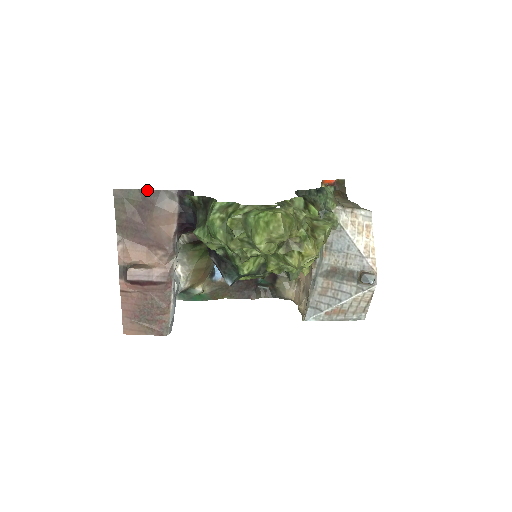
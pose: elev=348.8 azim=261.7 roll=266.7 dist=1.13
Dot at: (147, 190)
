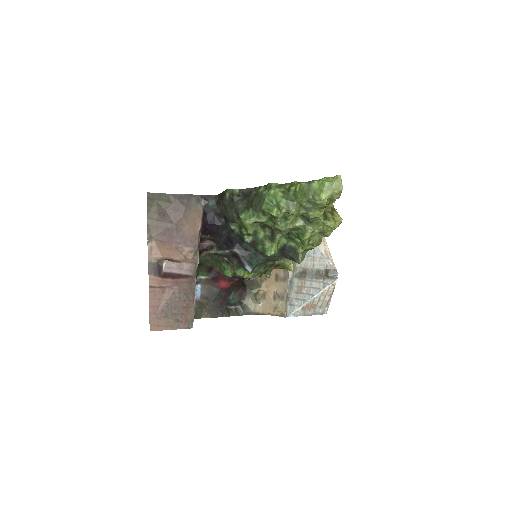
Dot at: (177, 194)
